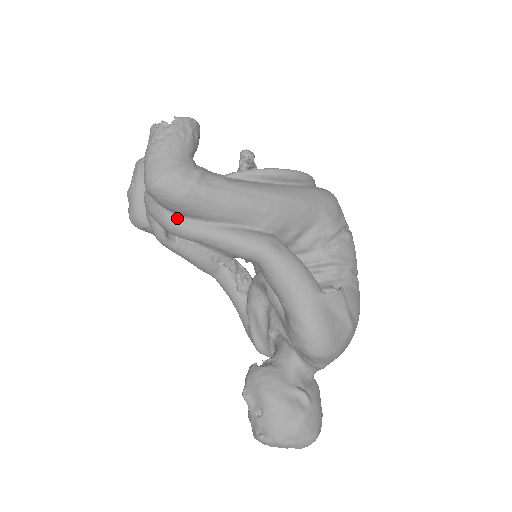
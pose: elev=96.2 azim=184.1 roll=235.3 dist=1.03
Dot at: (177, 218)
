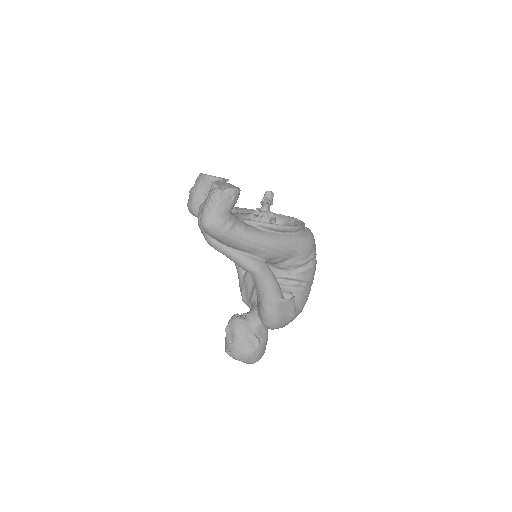
Dot at: (213, 239)
